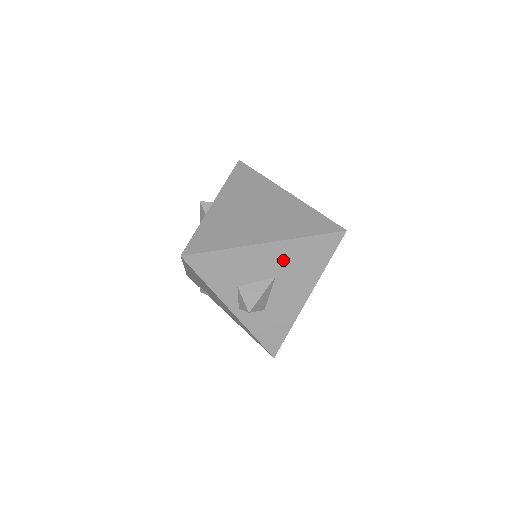
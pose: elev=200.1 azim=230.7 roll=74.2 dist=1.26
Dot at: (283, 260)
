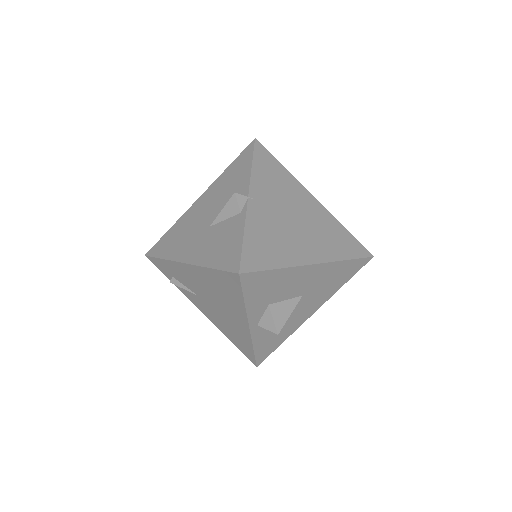
Dot at: (317, 280)
